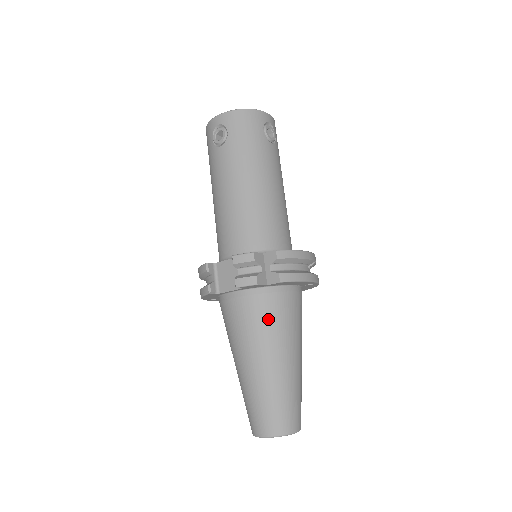
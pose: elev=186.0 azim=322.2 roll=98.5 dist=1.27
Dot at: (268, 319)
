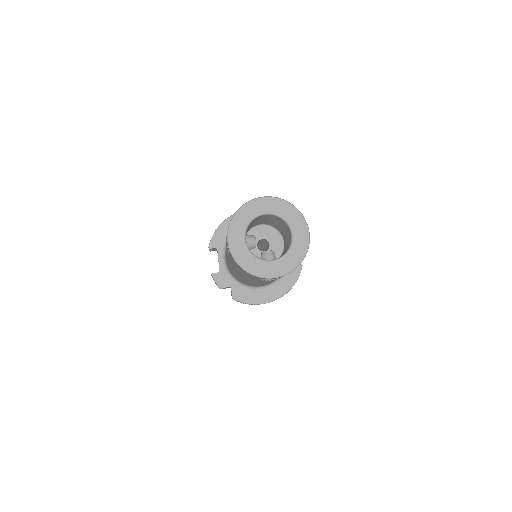
Dot at: occluded
